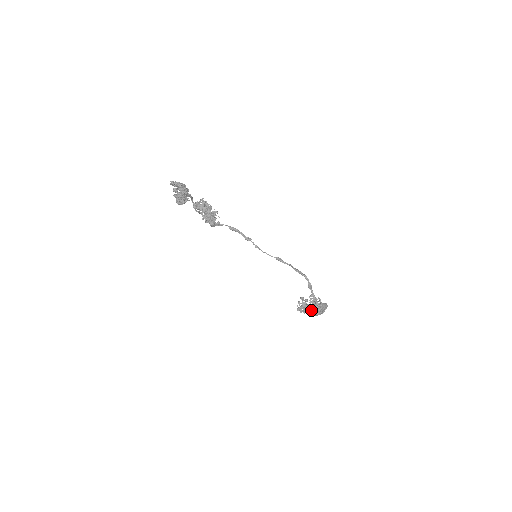
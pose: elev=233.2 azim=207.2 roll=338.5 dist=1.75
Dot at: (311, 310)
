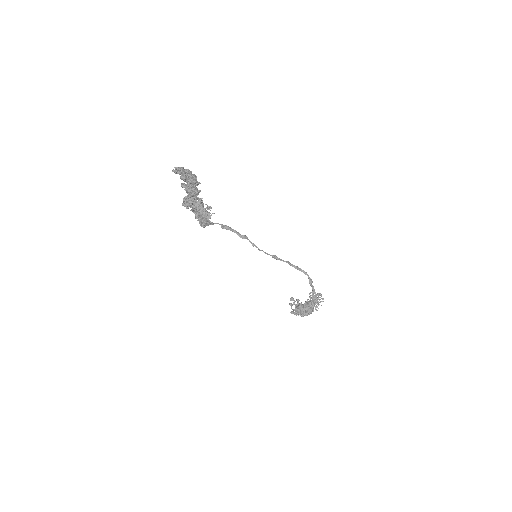
Dot at: (310, 309)
